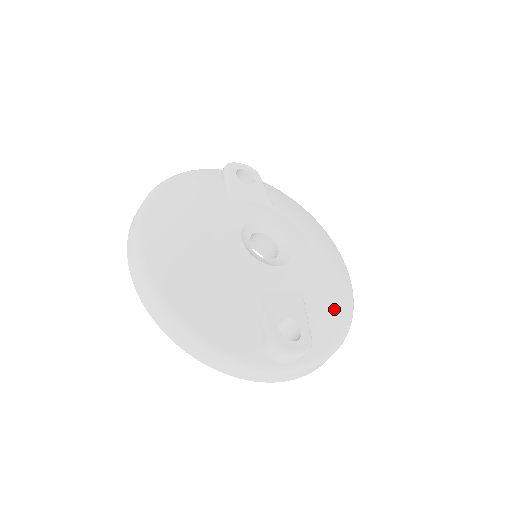
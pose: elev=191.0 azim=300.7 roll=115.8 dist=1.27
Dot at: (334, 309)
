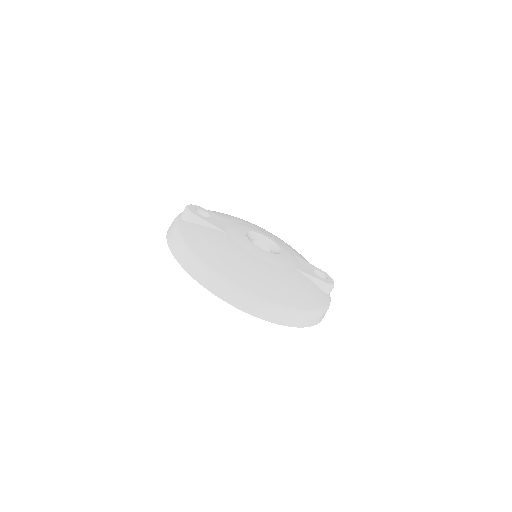
Dot at: occluded
